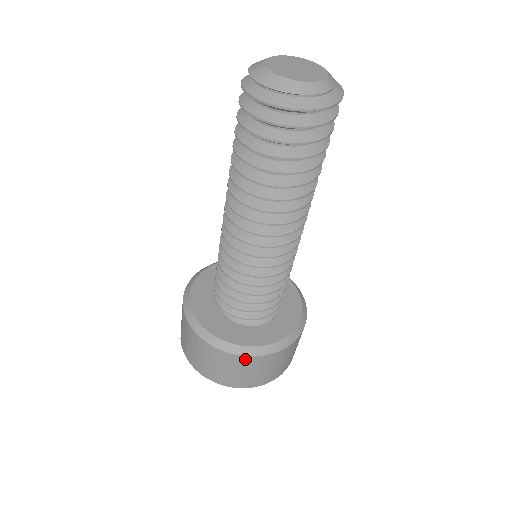
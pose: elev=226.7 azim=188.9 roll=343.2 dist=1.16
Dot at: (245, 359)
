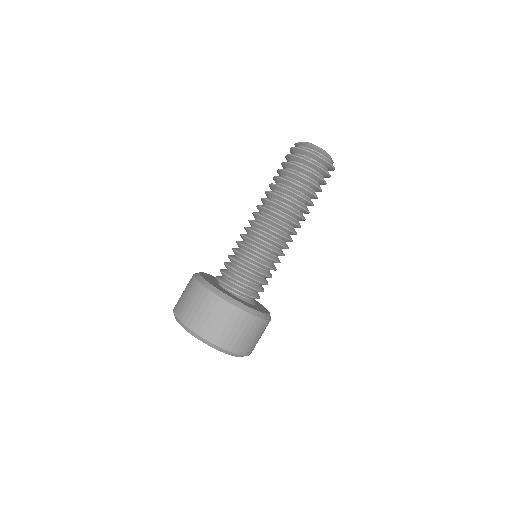
Dot at: (262, 322)
